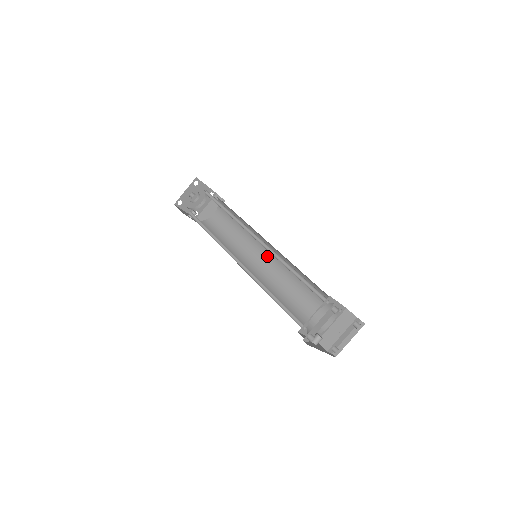
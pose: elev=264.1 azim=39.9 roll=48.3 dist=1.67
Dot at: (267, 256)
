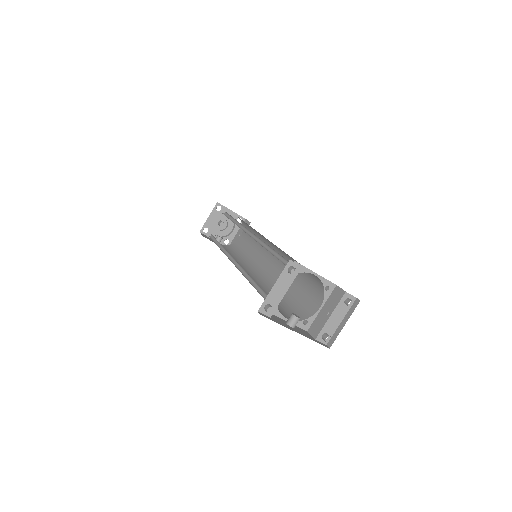
Dot at: (273, 258)
